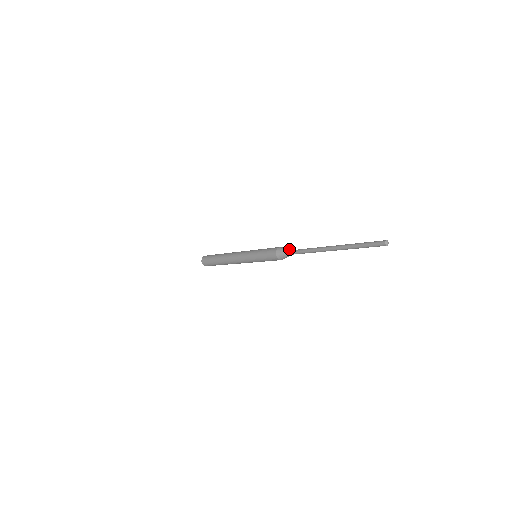
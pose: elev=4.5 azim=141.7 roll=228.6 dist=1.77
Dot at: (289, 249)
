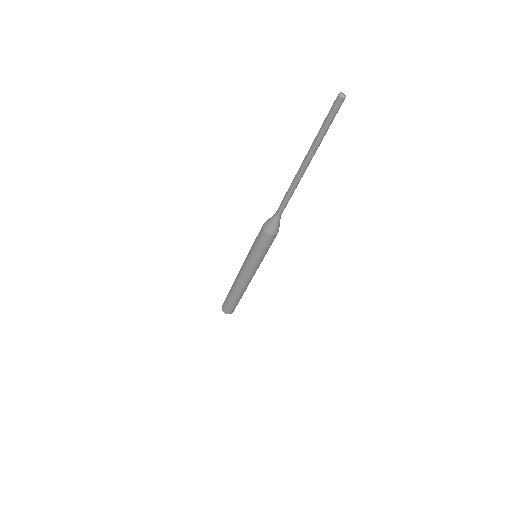
Dot at: (274, 214)
